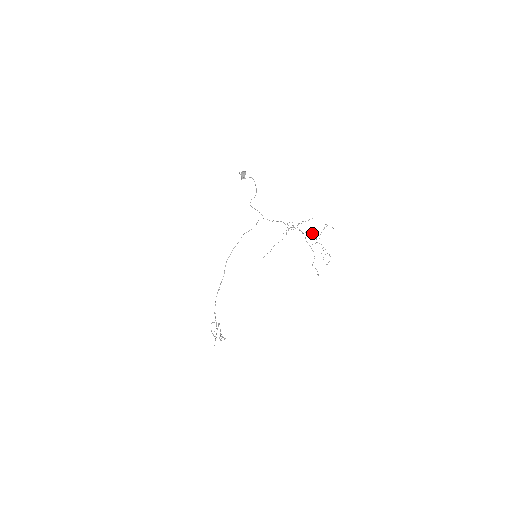
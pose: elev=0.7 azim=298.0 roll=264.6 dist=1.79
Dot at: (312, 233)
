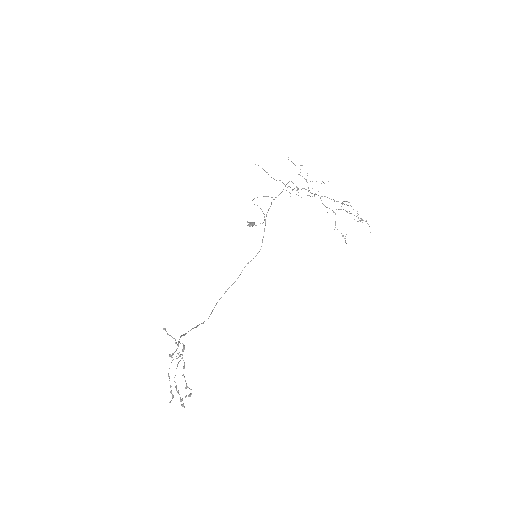
Dot at: occluded
